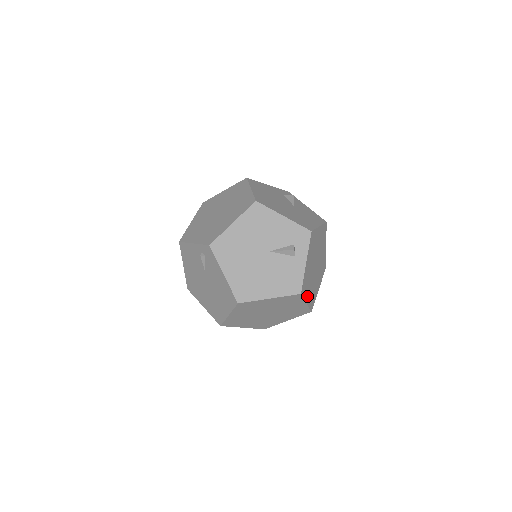
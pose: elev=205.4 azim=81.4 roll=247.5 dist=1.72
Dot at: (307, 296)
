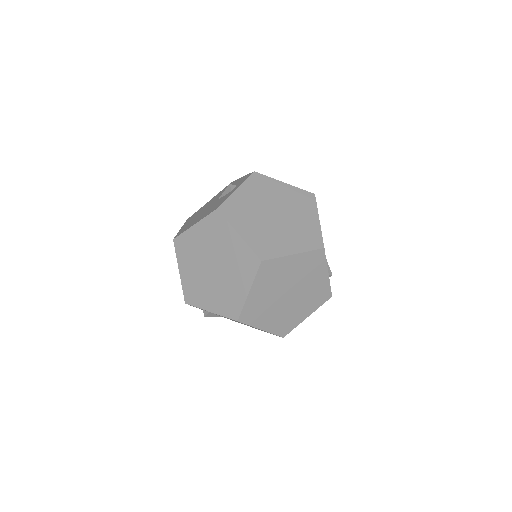
Dot at: (242, 229)
